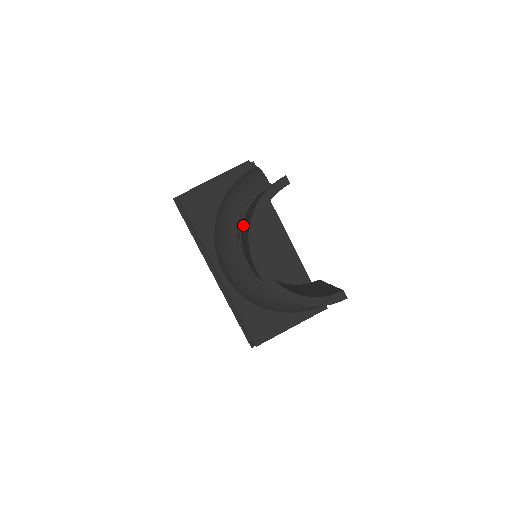
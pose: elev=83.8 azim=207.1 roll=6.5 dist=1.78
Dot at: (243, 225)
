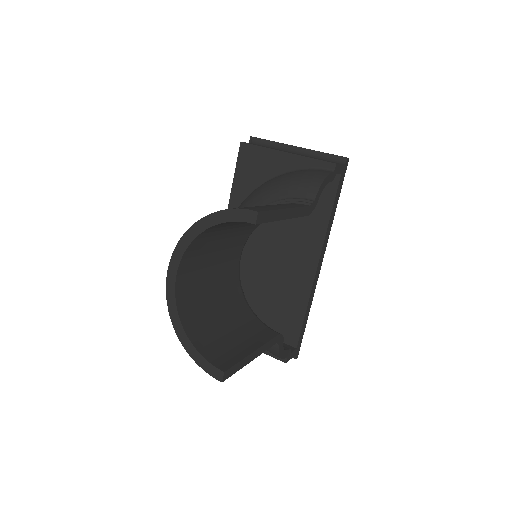
Dot at: occluded
